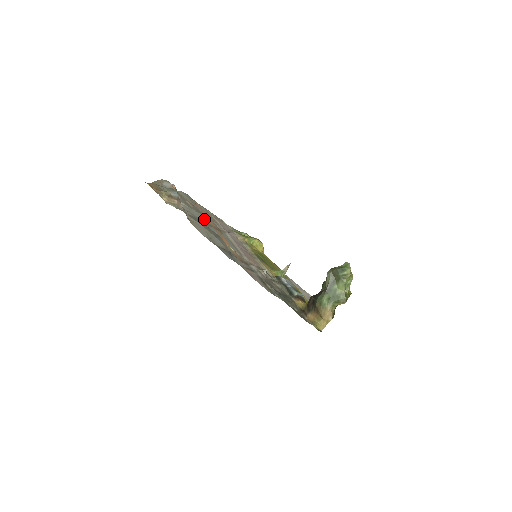
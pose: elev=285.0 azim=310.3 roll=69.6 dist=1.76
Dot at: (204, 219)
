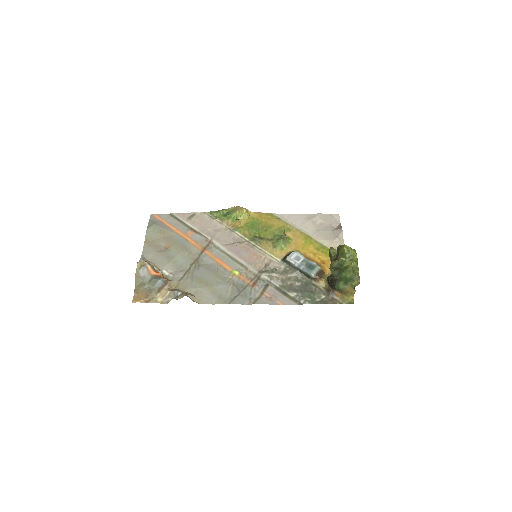
Dot at: (190, 253)
